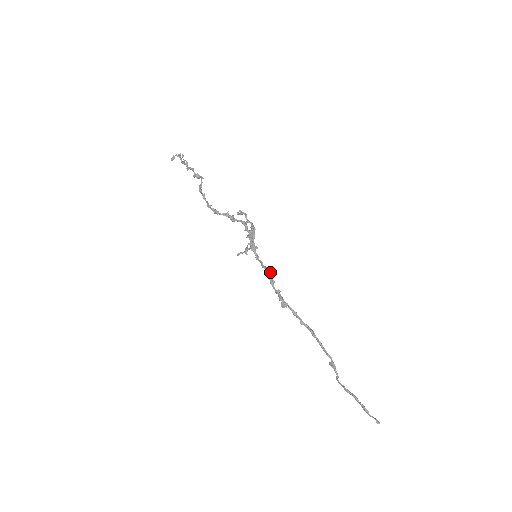
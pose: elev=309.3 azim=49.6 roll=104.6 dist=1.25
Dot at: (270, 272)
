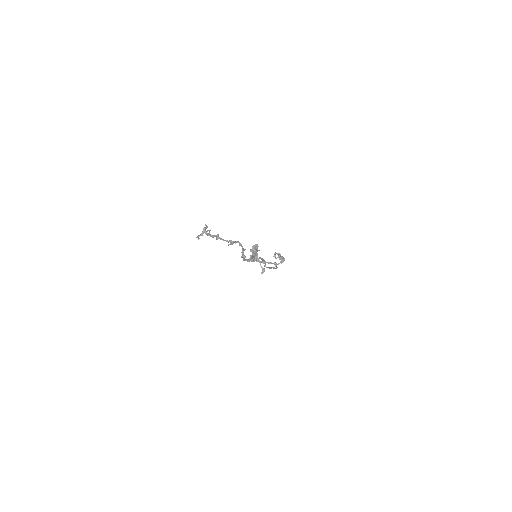
Dot at: occluded
